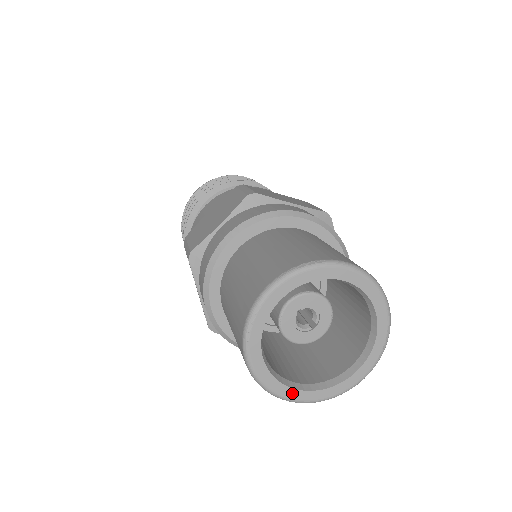
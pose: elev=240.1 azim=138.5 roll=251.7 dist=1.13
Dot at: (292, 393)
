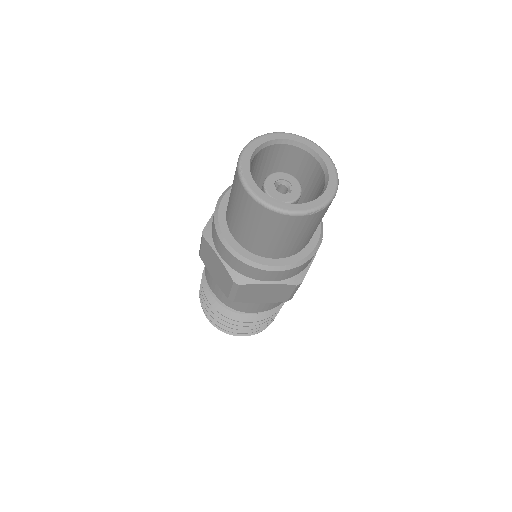
Dot at: (288, 206)
